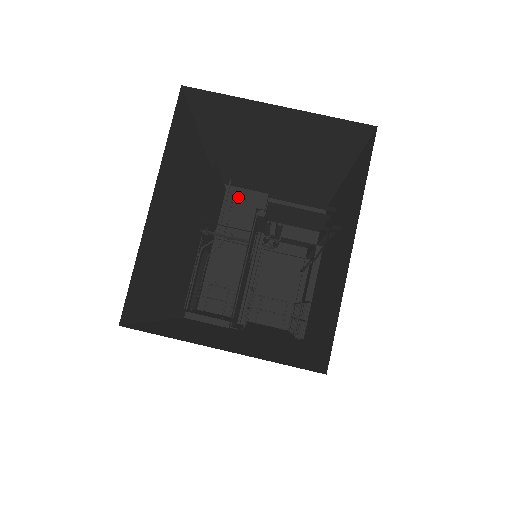
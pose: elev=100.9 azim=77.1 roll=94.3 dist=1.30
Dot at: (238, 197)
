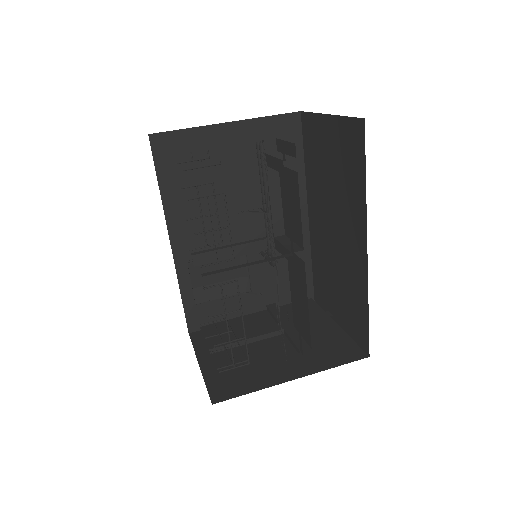
Dot at: (313, 304)
